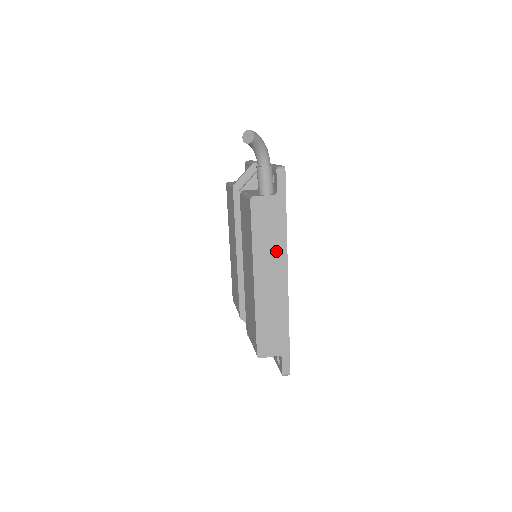
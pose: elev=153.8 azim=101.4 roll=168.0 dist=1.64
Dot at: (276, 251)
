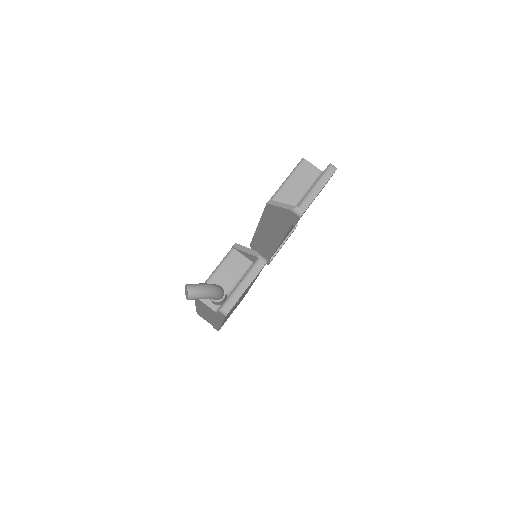
Dot at: (213, 317)
